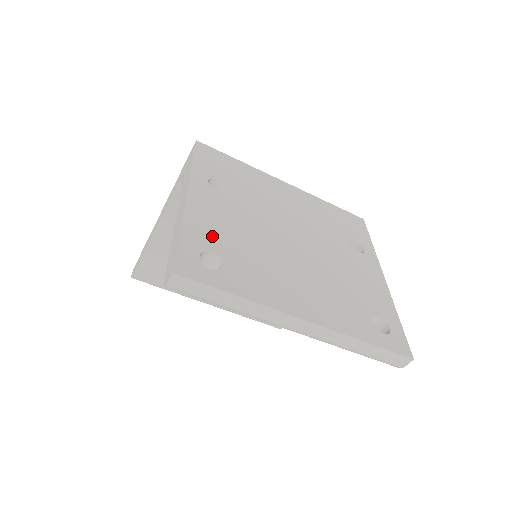
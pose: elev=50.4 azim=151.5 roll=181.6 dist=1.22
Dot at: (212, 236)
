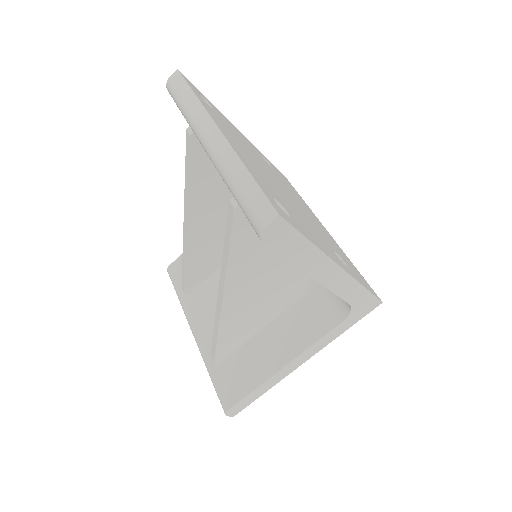
Dot at: (224, 118)
